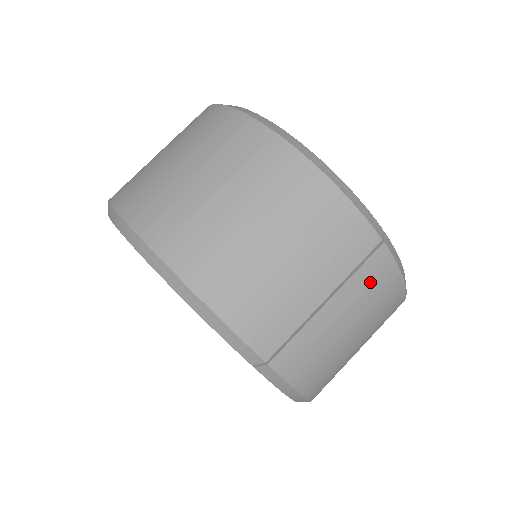
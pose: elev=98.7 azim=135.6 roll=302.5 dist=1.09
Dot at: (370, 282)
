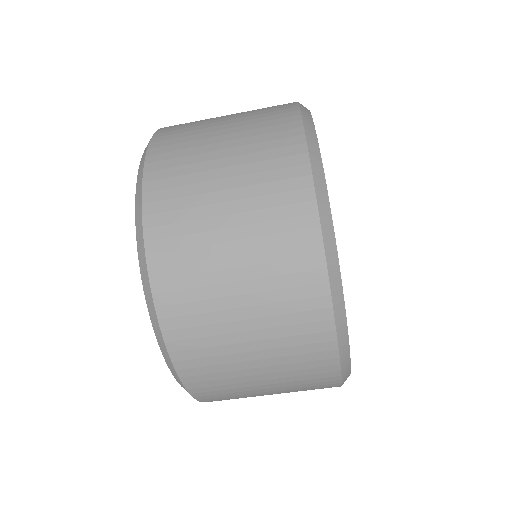
Dot at: occluded
